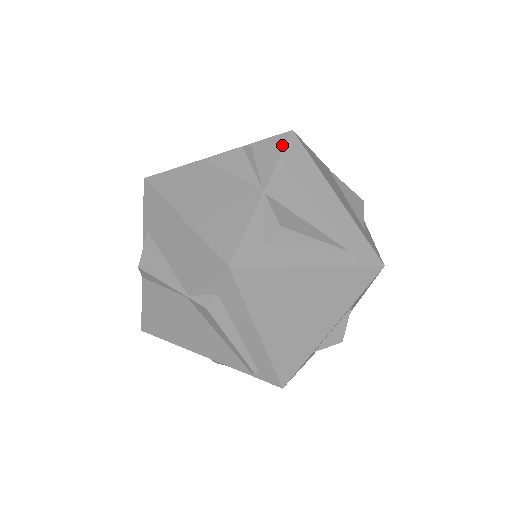
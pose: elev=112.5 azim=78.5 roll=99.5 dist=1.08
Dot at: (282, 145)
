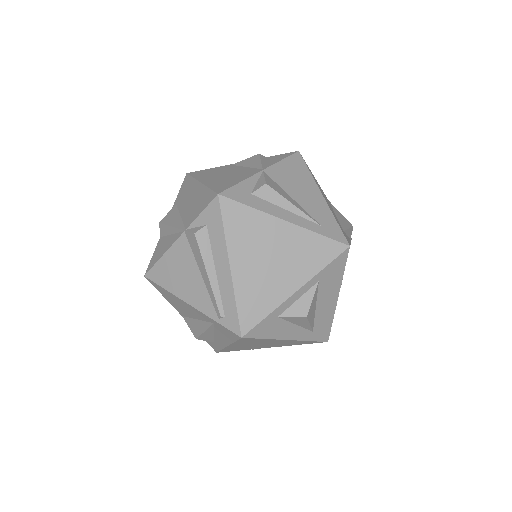
Dot at: (288, 155)
